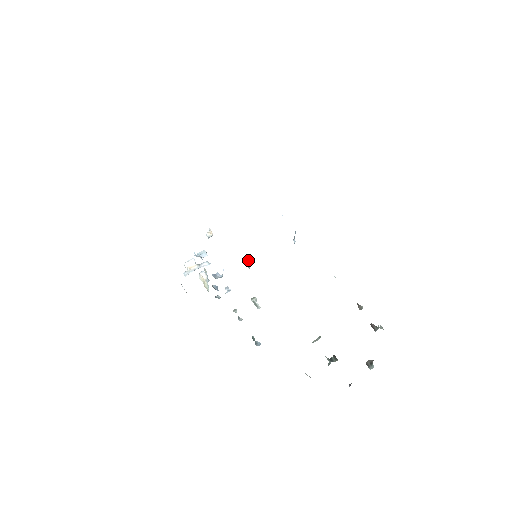
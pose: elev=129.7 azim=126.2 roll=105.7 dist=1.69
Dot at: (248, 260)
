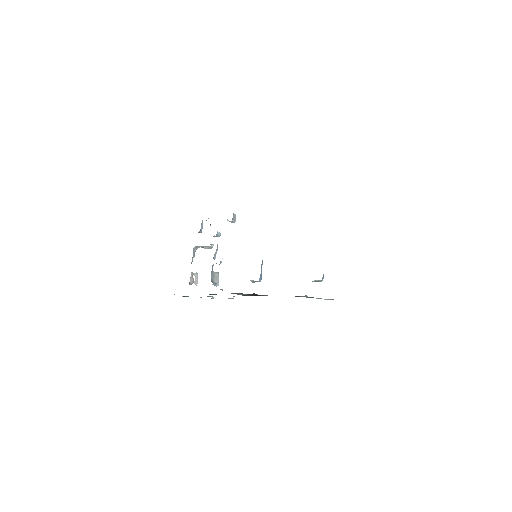
Dot at: occluded
